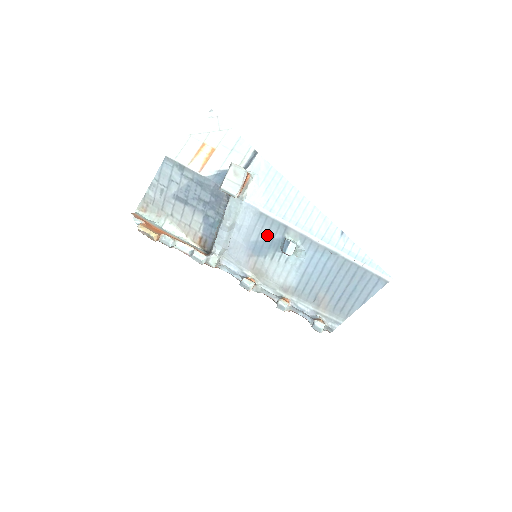
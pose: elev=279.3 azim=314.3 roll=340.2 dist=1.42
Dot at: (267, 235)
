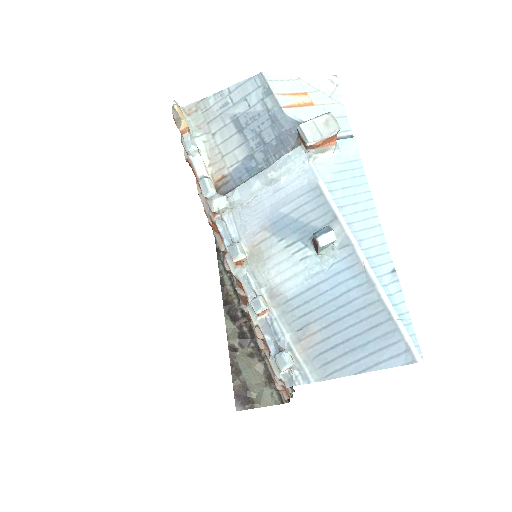
Dot at: (305, 215)
